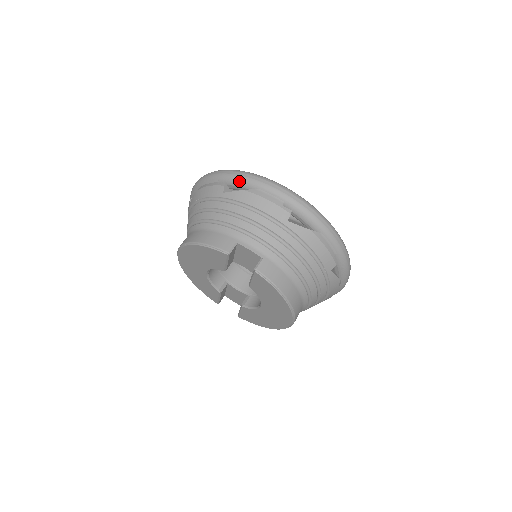
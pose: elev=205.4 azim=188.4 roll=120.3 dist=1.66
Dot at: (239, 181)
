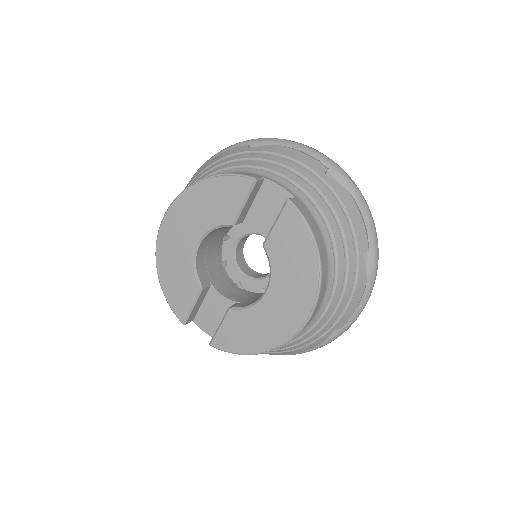
Dot at: (268, 141)
